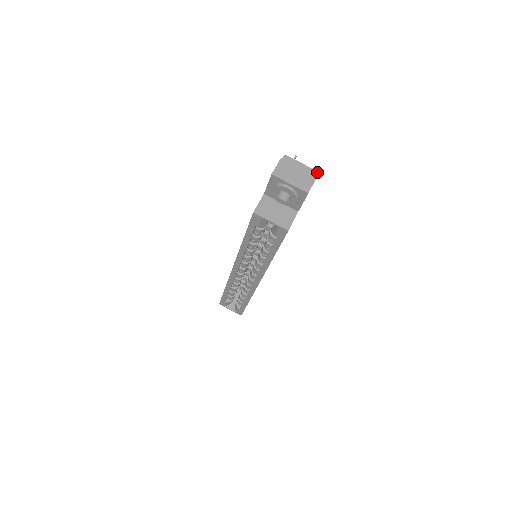
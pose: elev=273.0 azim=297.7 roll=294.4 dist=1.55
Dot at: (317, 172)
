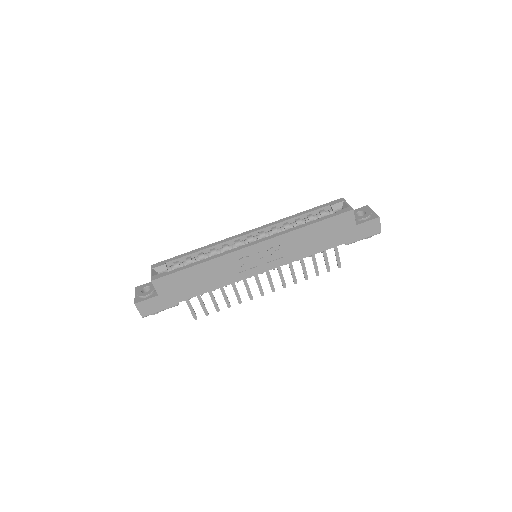
Dot at: occluded
